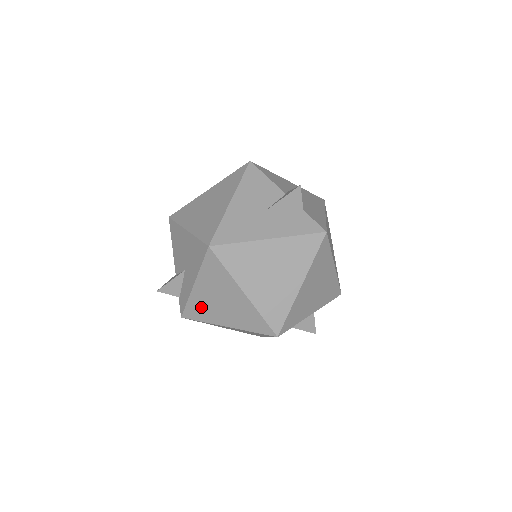
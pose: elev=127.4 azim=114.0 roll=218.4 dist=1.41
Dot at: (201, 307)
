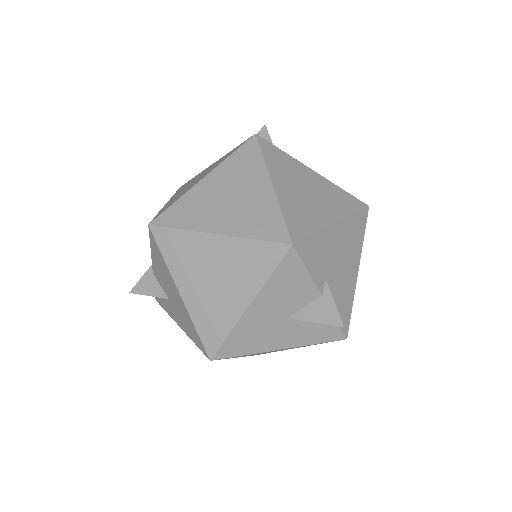
Dot at: occluded
